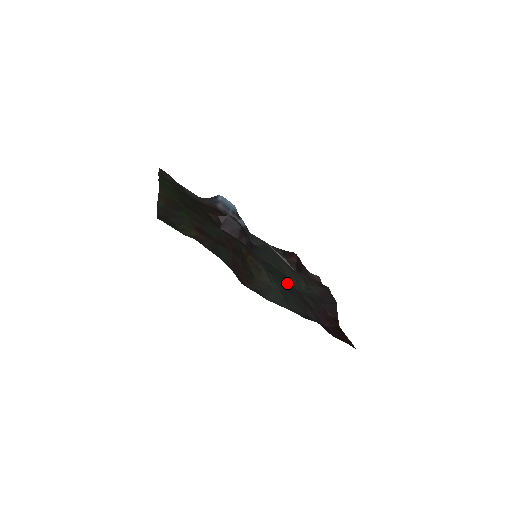
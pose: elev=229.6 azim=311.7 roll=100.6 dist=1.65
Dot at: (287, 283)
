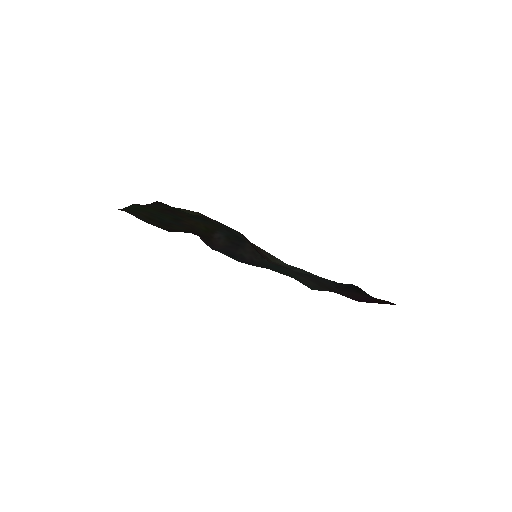
Dot at: (297, 275)
